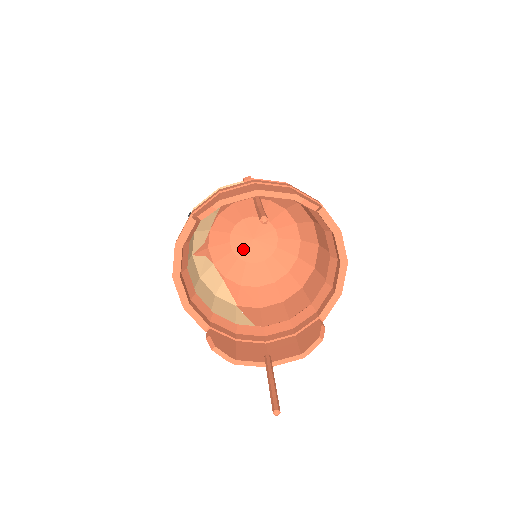
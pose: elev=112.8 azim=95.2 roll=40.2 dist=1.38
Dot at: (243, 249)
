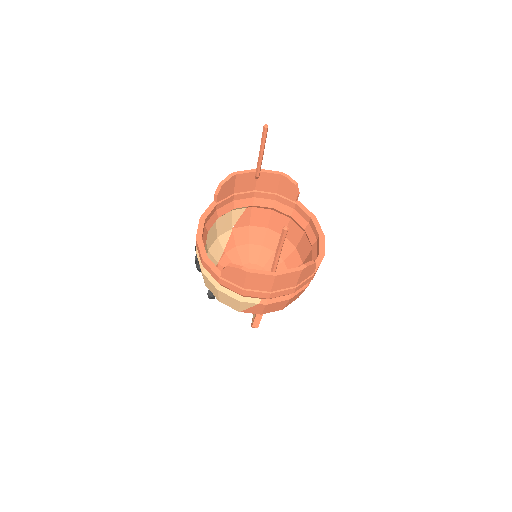
Dot at: occluded
